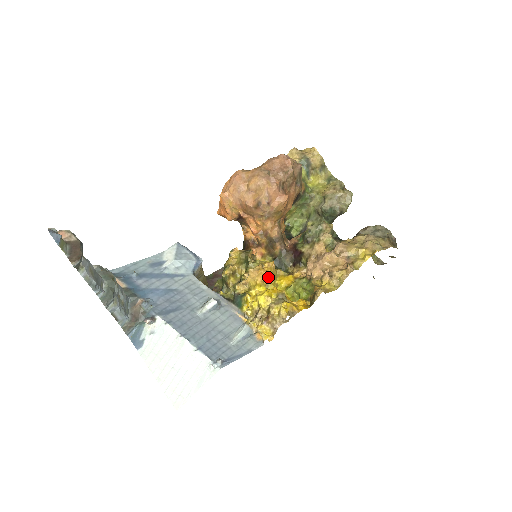
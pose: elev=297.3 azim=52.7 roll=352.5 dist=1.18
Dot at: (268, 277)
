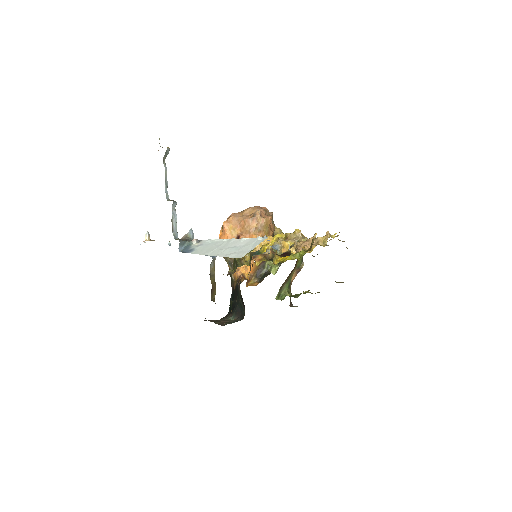
Dot at: occluded
